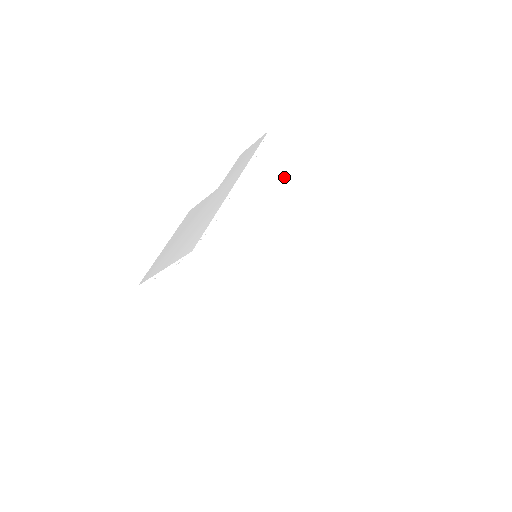
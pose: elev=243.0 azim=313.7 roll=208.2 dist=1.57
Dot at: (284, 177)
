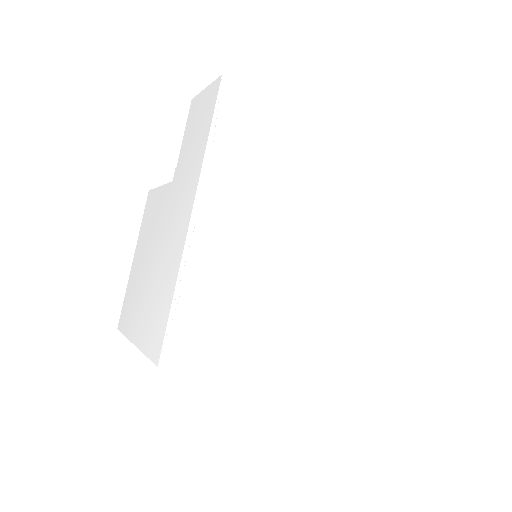
Dot at: (268, 151)
